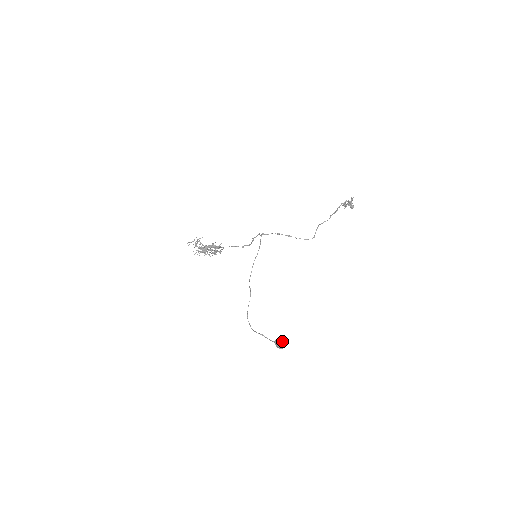
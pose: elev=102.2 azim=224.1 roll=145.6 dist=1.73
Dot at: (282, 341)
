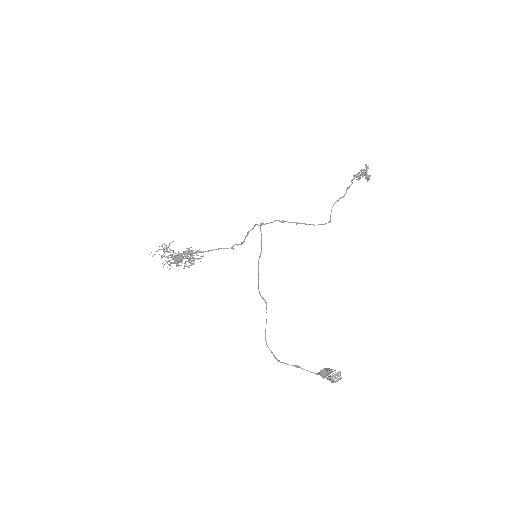
Dot at: (330, 370)
